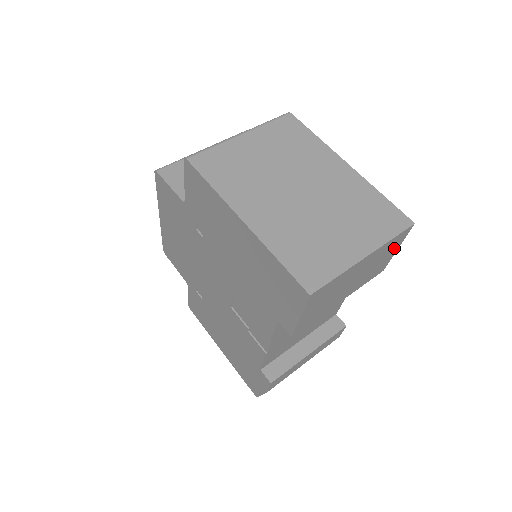
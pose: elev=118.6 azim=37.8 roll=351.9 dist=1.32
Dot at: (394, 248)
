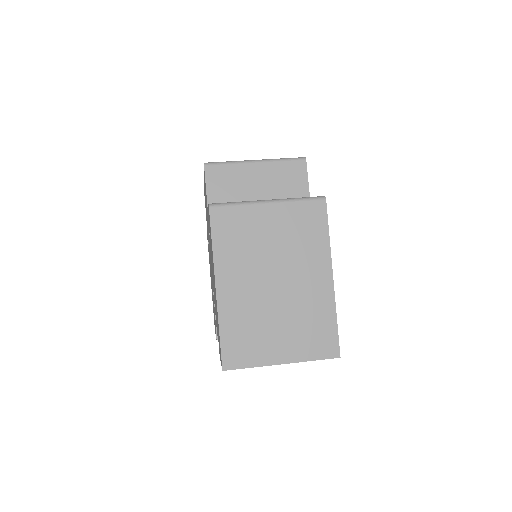
Dot at: occluded
